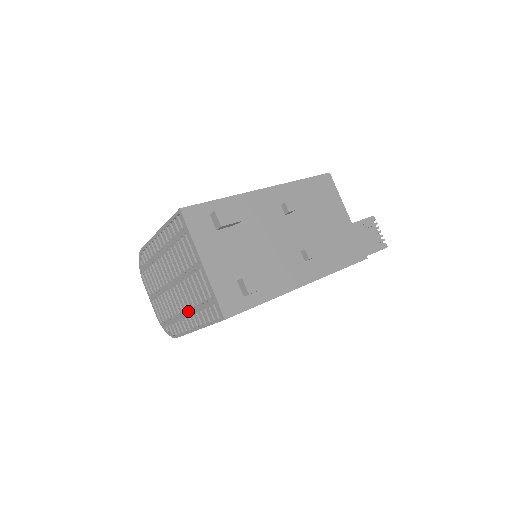
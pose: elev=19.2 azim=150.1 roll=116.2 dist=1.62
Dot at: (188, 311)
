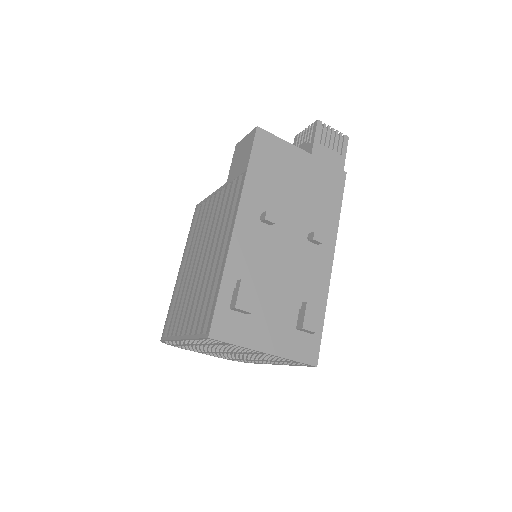
Dot at: occluded
